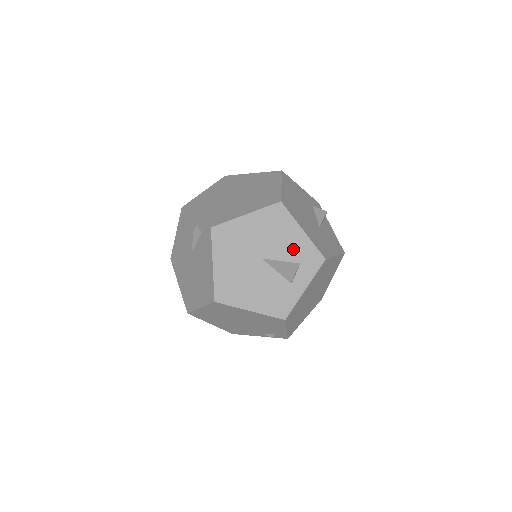
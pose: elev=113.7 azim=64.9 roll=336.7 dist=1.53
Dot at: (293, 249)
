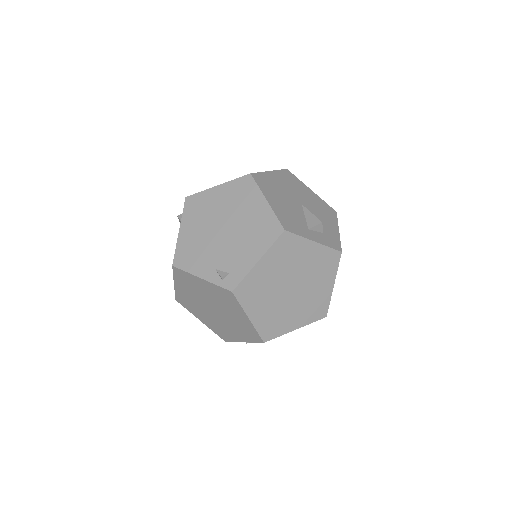
Dot at: (325, 226)
